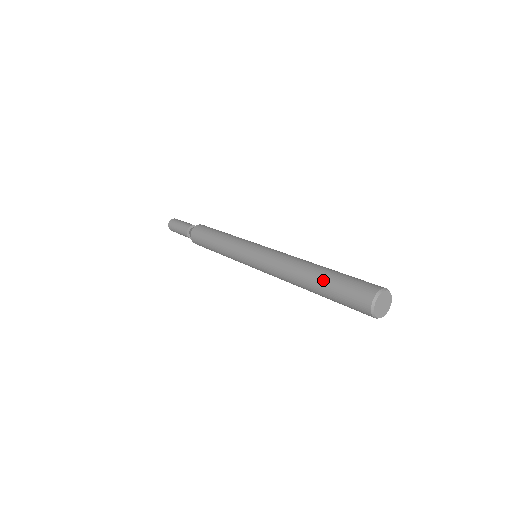
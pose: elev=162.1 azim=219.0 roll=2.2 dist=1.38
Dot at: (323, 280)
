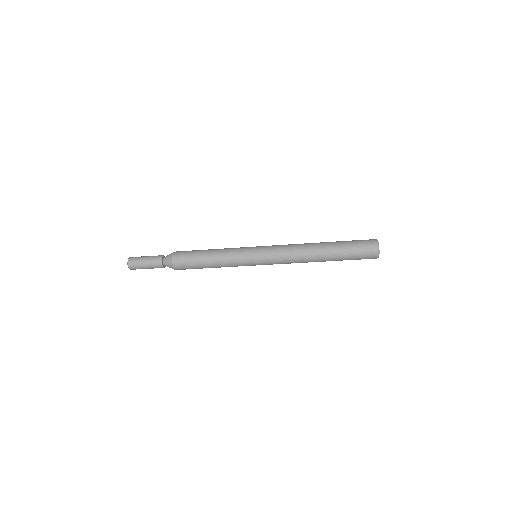
Dot at: occluded
